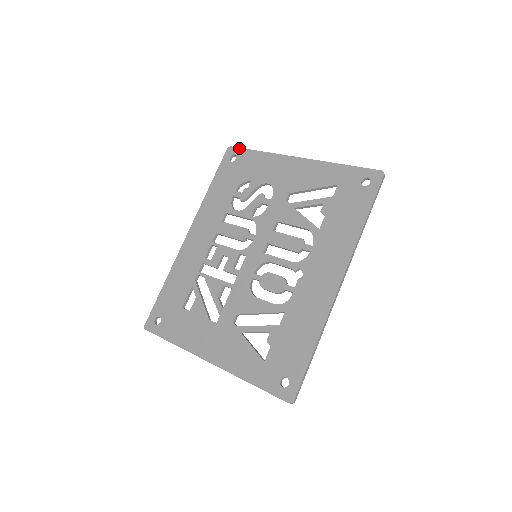
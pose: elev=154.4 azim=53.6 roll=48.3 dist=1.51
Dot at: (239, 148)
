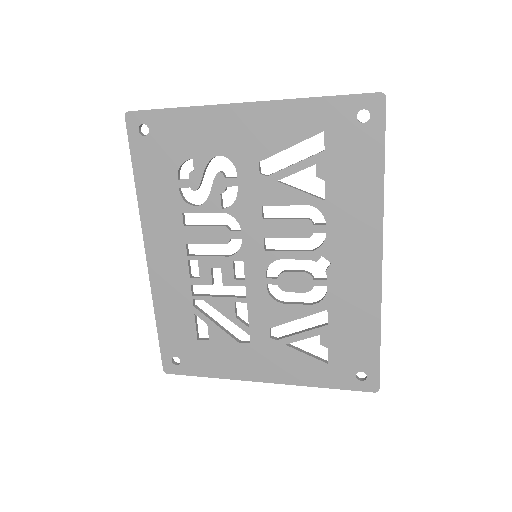
Dot at: (143, 111)
